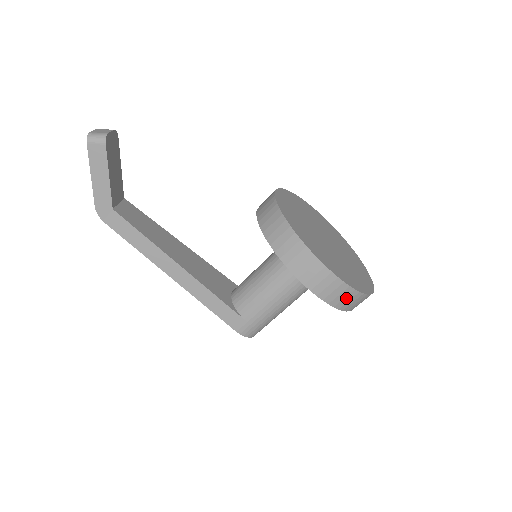
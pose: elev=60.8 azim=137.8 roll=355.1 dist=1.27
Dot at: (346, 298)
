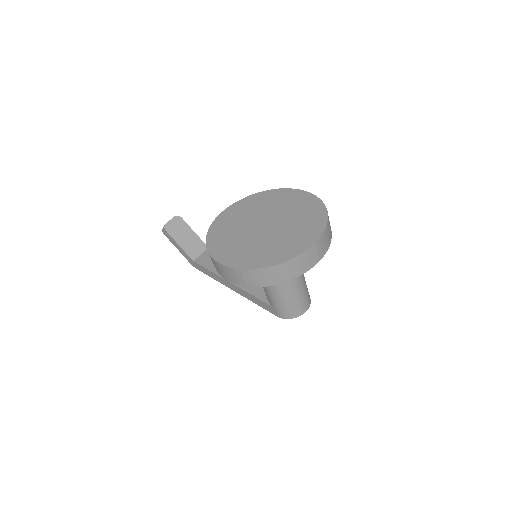
Dot at: (252, 278)
